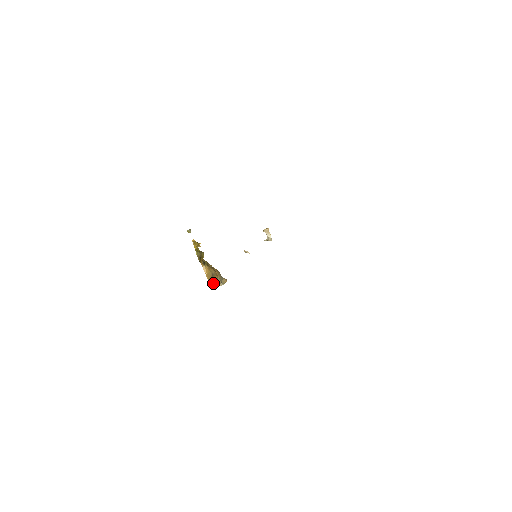
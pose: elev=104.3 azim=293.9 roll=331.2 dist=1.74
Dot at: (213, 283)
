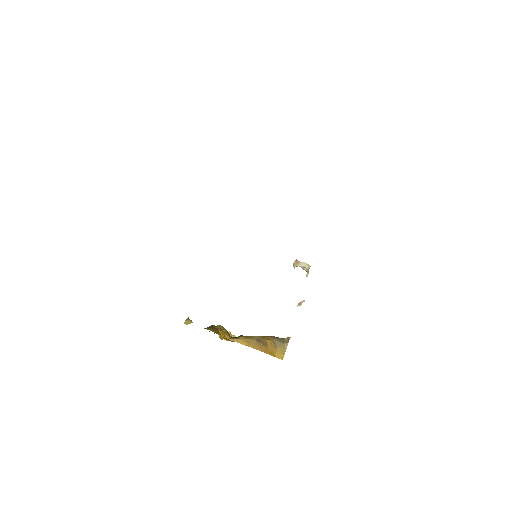
Dot at: (272, 351)
